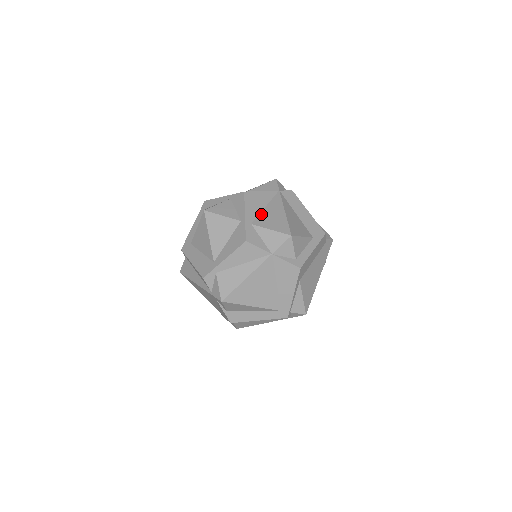
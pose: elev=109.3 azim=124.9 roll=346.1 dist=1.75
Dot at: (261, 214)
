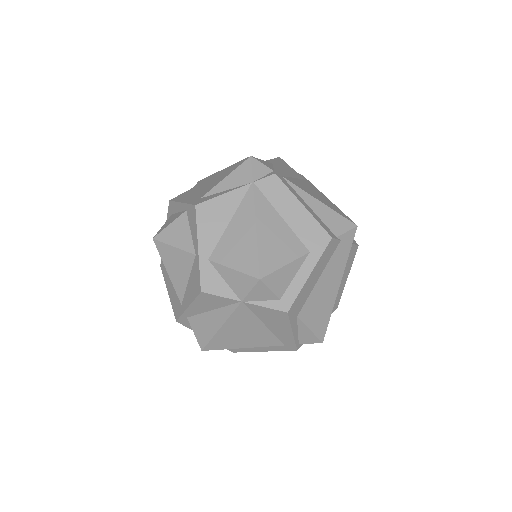
Dot at: (222, 238)
